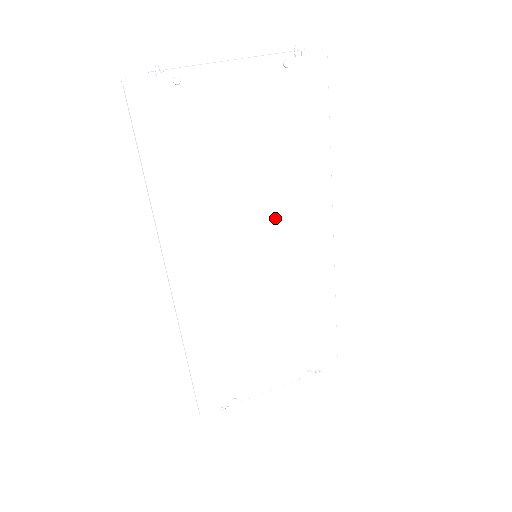
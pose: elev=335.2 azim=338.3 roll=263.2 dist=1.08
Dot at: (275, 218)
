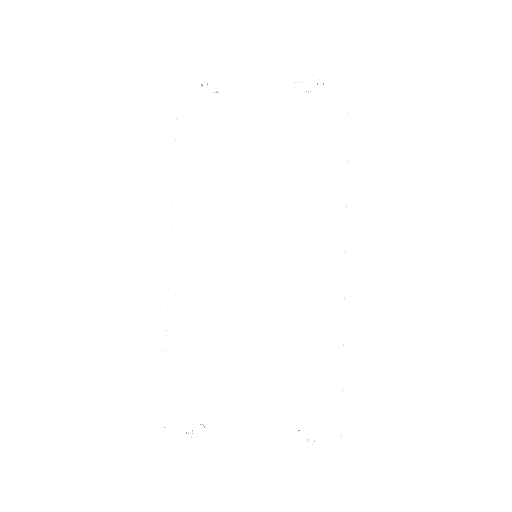
Dot at: (281, 222)
